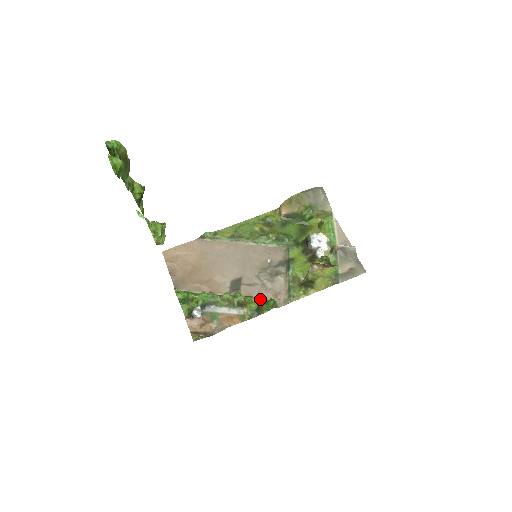
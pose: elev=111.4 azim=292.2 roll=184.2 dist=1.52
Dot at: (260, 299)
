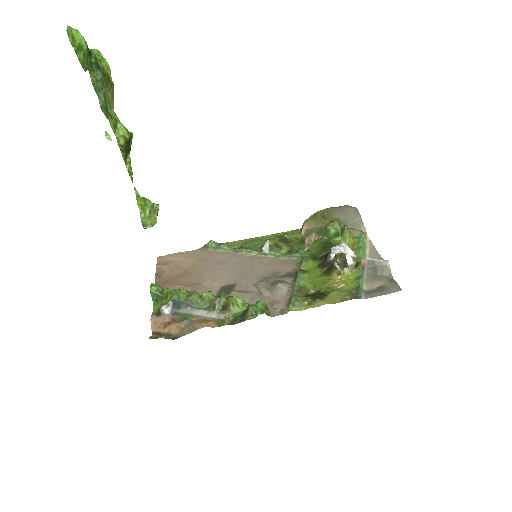
Dot at: occluded
